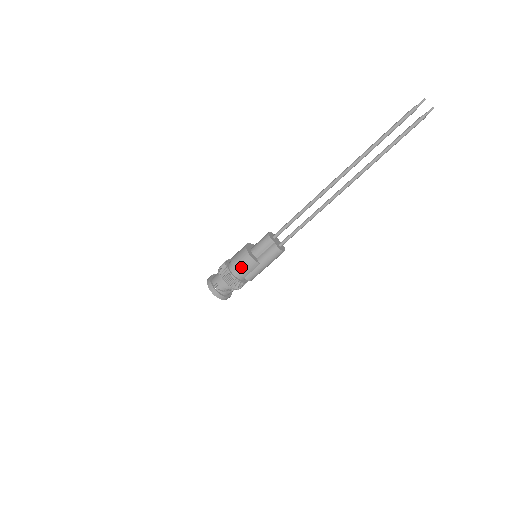
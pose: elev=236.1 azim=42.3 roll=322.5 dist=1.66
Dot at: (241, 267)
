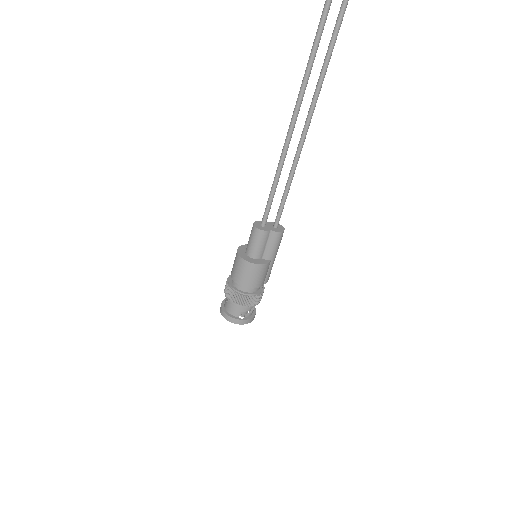
Dot at: (257, 281)
